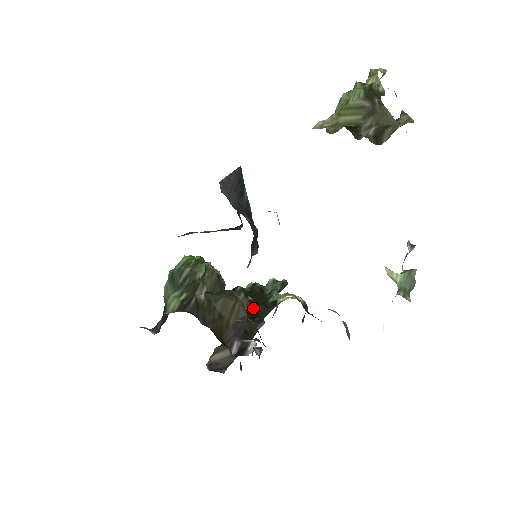
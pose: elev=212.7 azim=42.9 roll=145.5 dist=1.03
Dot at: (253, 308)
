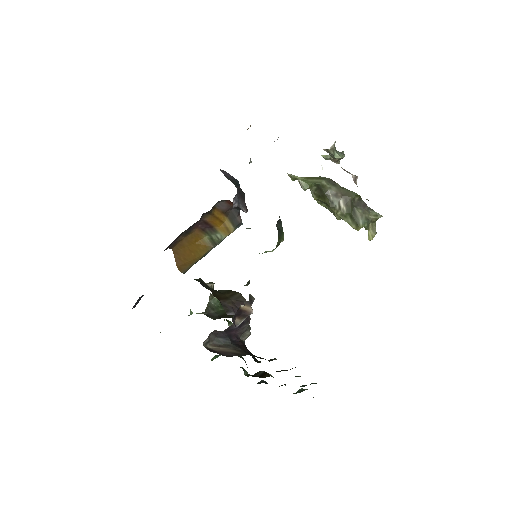
Dot at: occluded
